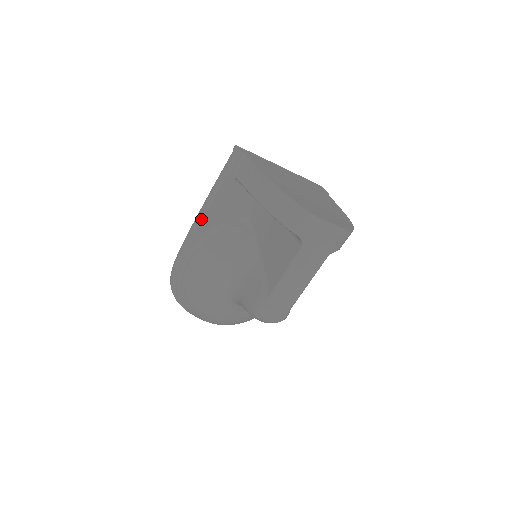
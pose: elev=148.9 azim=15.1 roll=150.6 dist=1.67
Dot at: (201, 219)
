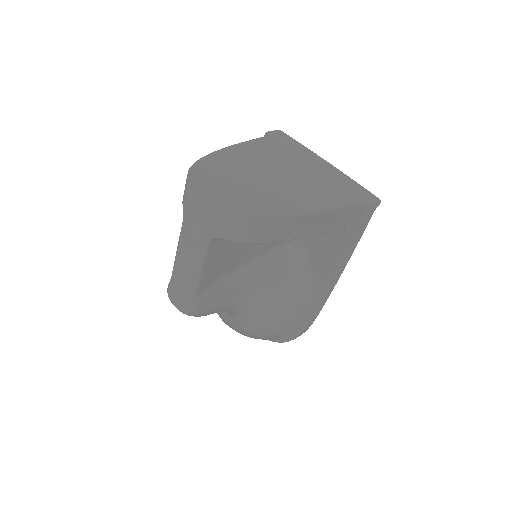
Dot at: occluded
